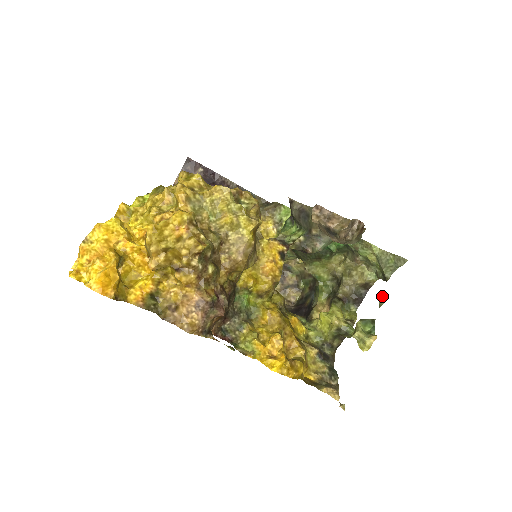
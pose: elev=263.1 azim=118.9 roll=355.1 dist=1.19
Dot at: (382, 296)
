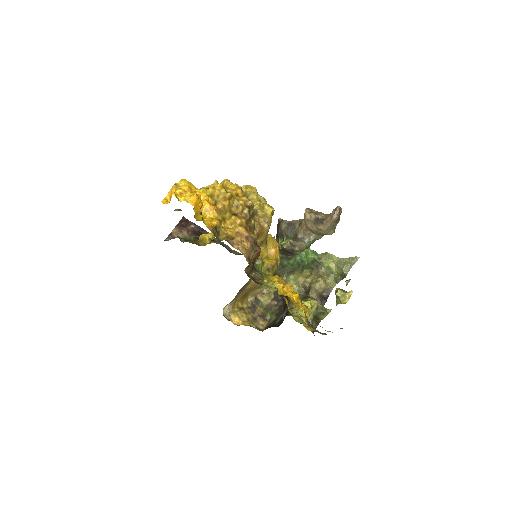
Dot at: (347, 280)
